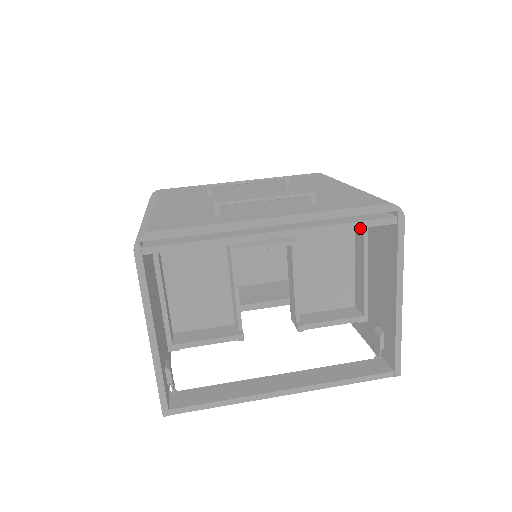
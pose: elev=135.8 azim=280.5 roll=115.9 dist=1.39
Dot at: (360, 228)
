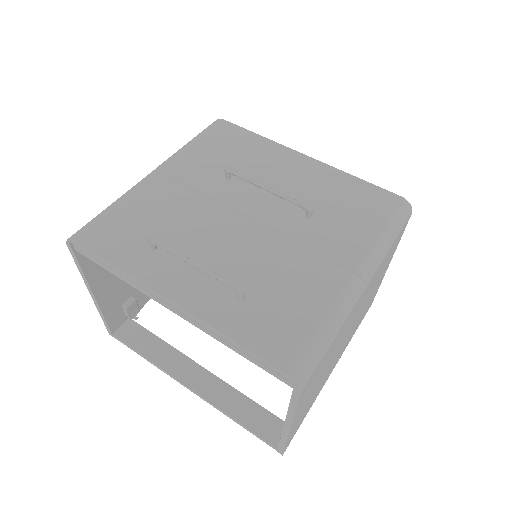
Dot at: occluded
